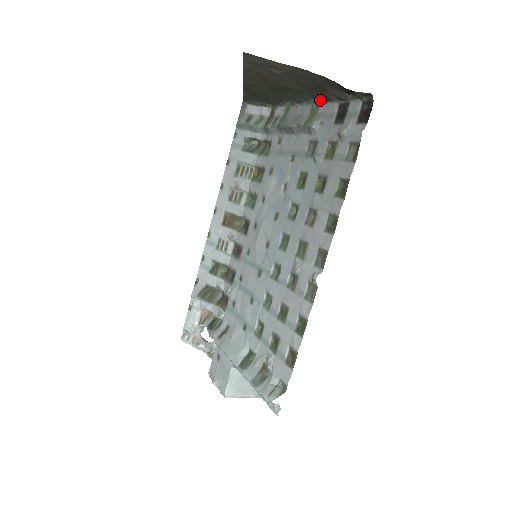
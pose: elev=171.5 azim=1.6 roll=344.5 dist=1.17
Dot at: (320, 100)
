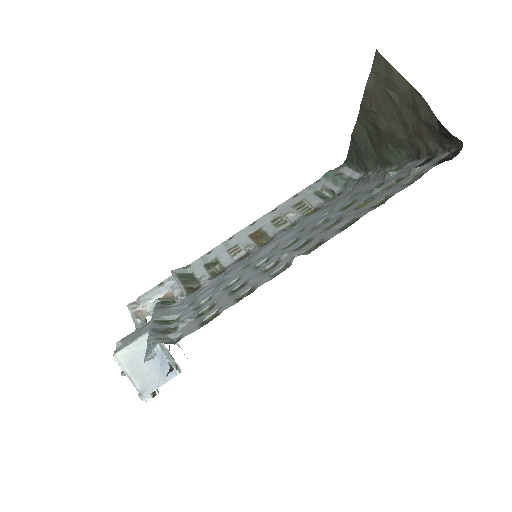
Dot at: (411, 160)
